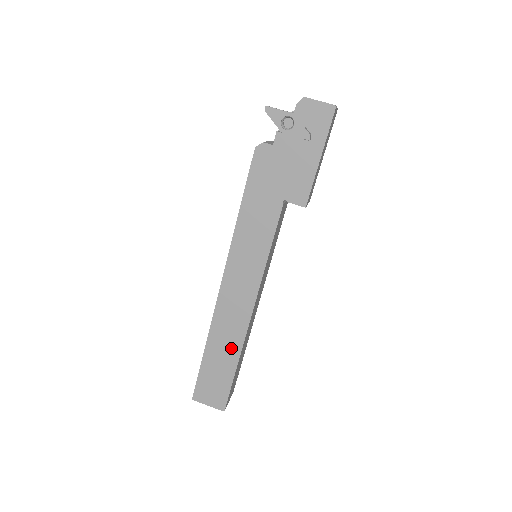
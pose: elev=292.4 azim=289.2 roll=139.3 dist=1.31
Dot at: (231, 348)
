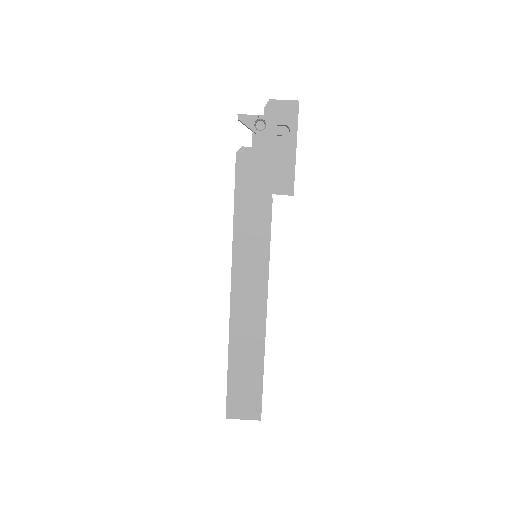
Dot at: (254, 351)
